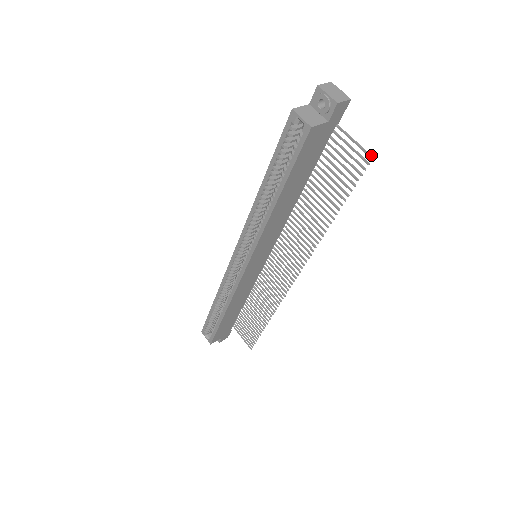
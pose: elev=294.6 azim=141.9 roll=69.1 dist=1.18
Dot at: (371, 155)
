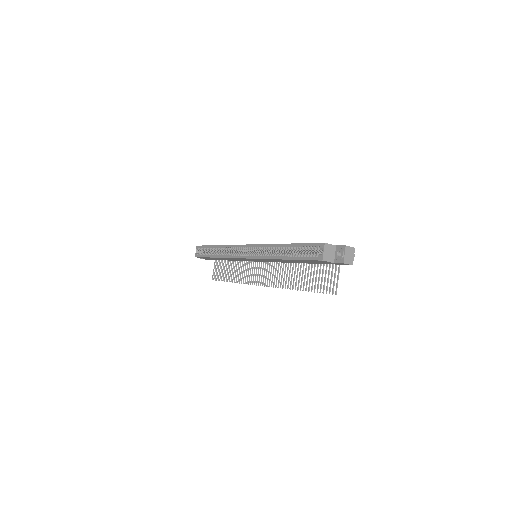
Dot at: occluded
